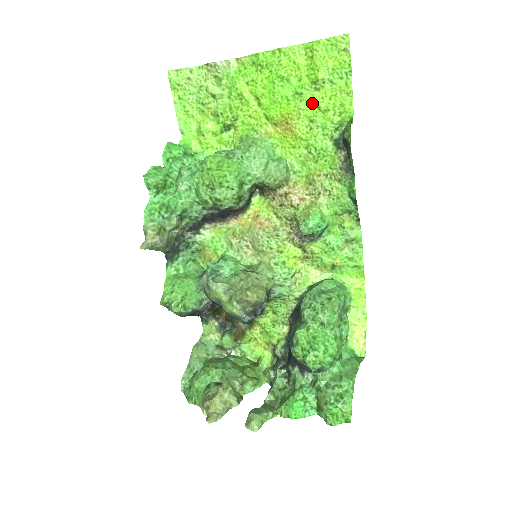
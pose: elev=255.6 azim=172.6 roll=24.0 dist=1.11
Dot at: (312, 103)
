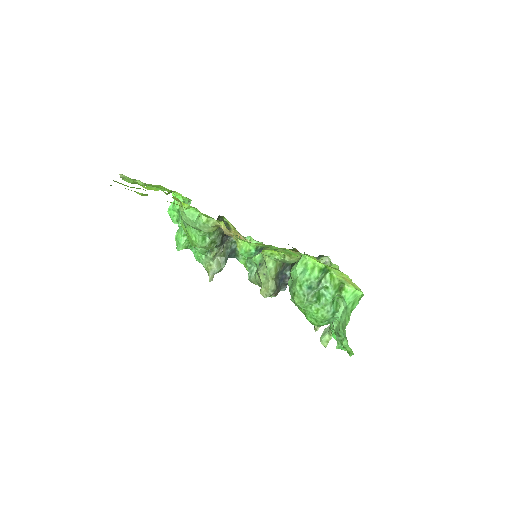
Dot at: occluded
